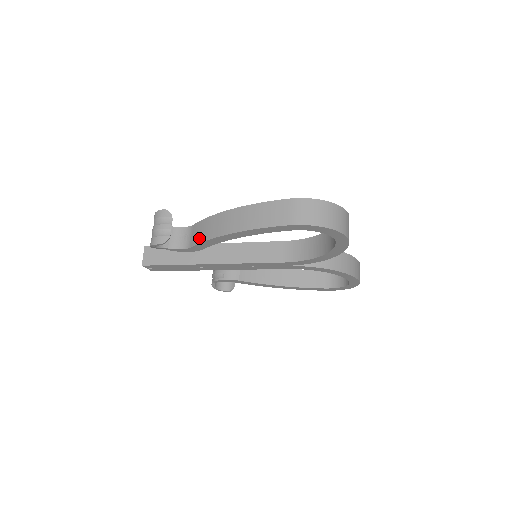
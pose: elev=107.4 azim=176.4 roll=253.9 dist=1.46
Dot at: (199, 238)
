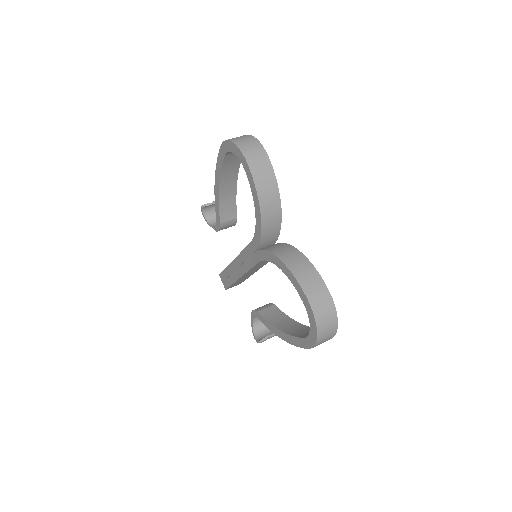
Dot at: occluded
